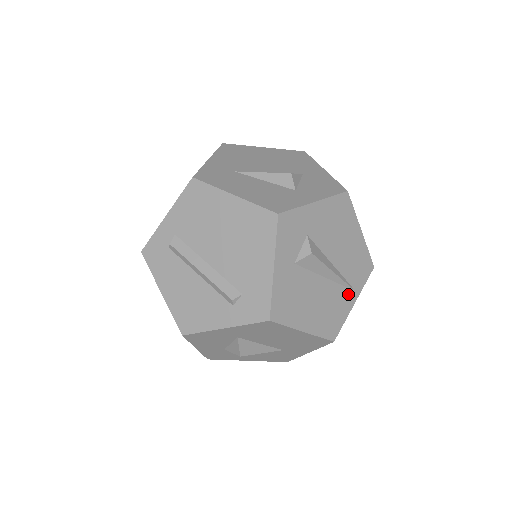
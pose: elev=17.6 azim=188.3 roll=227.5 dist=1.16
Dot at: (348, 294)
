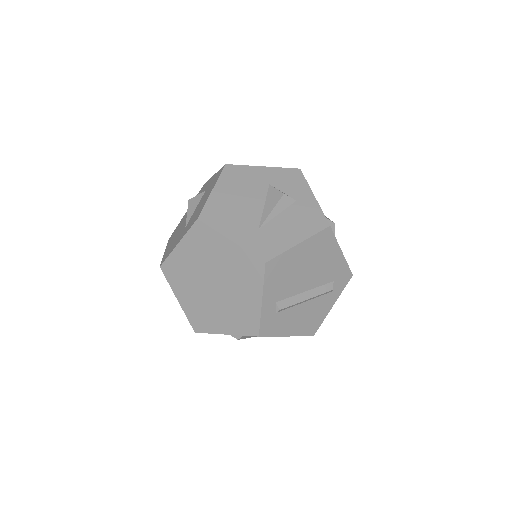
Dot at: occluded
